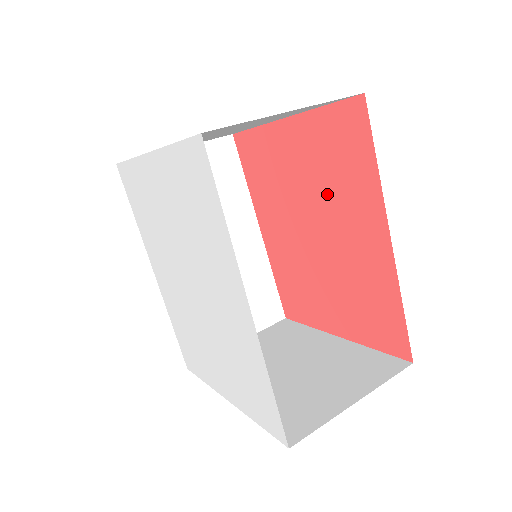
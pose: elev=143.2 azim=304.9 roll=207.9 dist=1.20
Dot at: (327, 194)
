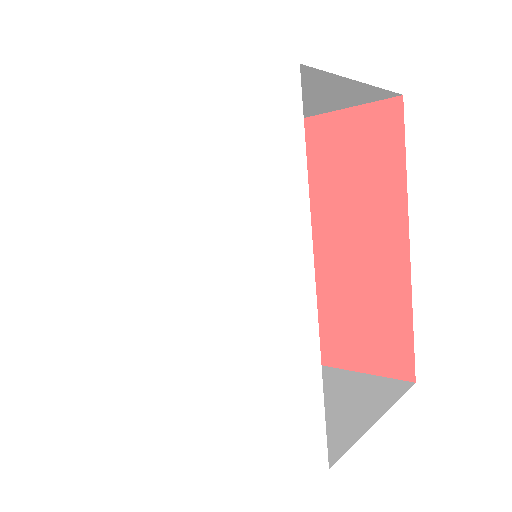
Dot at: (333, 201)
